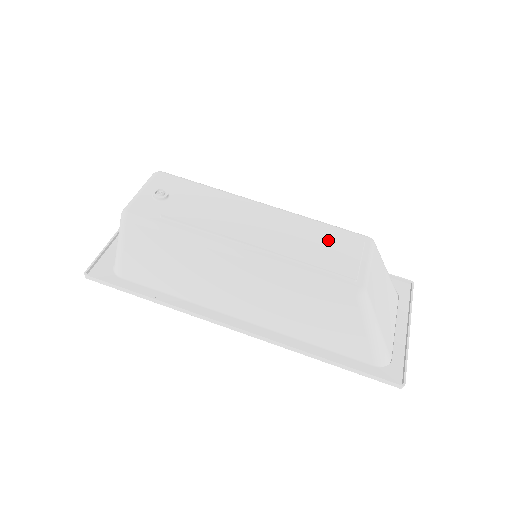
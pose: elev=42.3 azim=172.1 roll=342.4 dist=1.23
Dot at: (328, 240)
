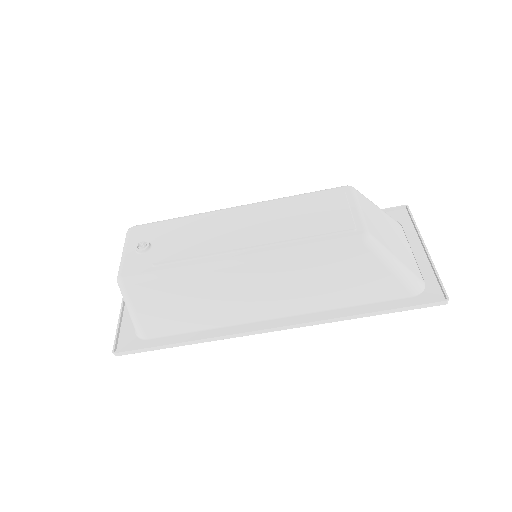
Dot at: (312, 207)
